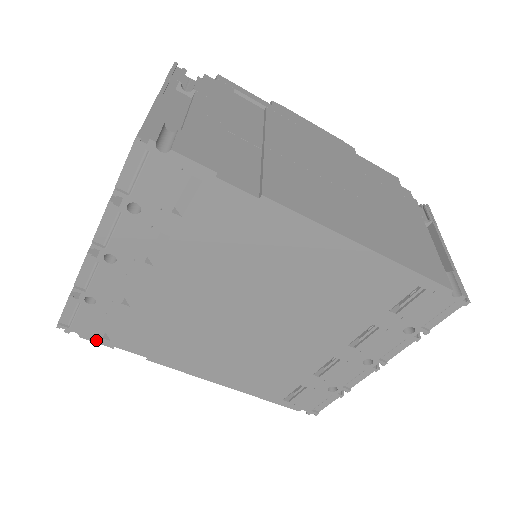
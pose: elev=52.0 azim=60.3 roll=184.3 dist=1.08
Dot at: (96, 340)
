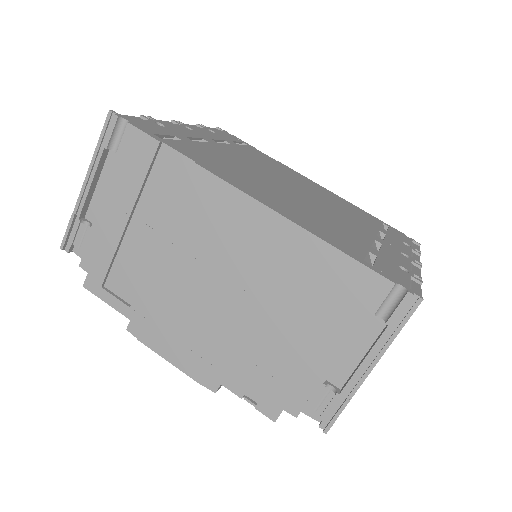
Dot at: (145, 131)
